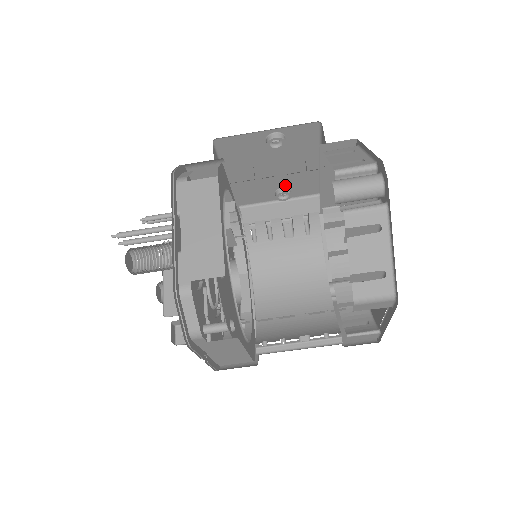
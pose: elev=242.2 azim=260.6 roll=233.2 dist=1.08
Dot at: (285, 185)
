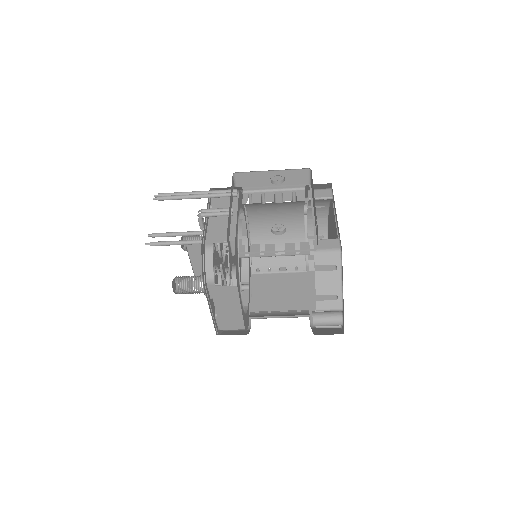
Dot at: (280, 182)
